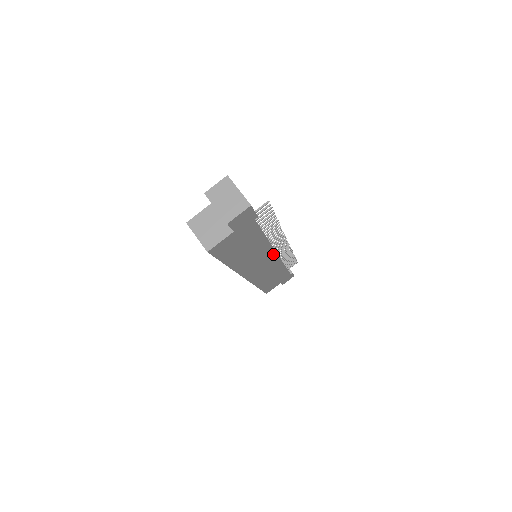
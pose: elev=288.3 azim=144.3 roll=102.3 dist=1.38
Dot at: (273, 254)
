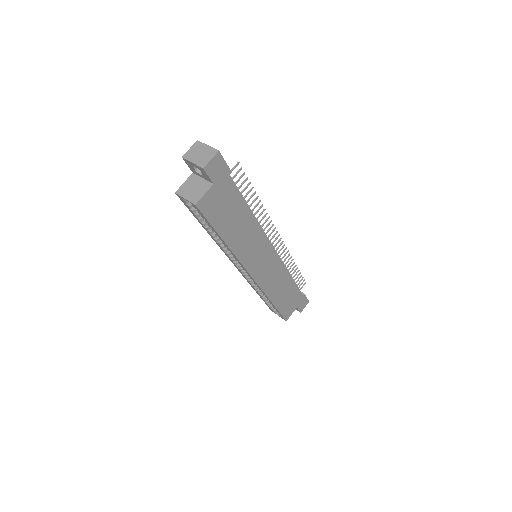
Dot at: (269, 245)
